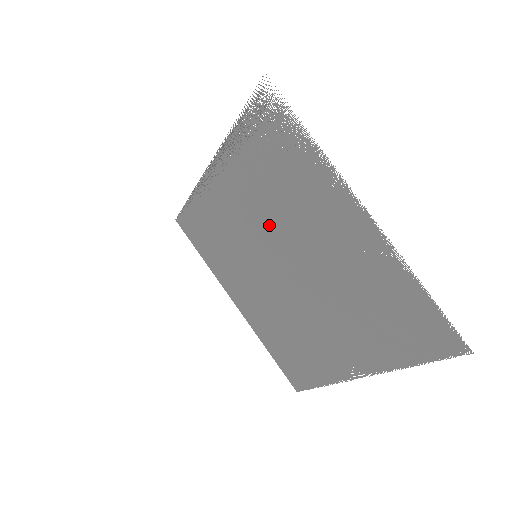
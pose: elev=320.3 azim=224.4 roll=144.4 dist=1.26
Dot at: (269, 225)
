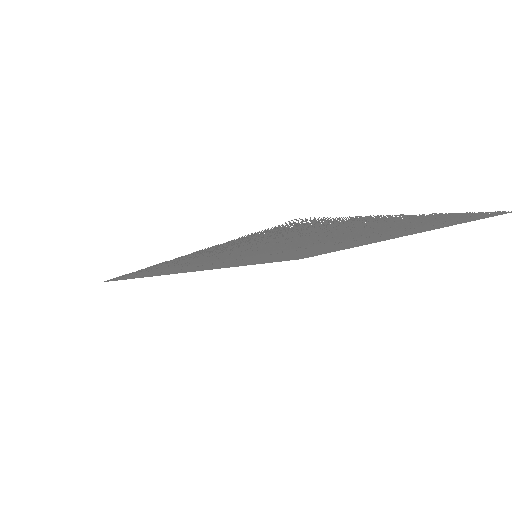
Dot at: (283, 247)
